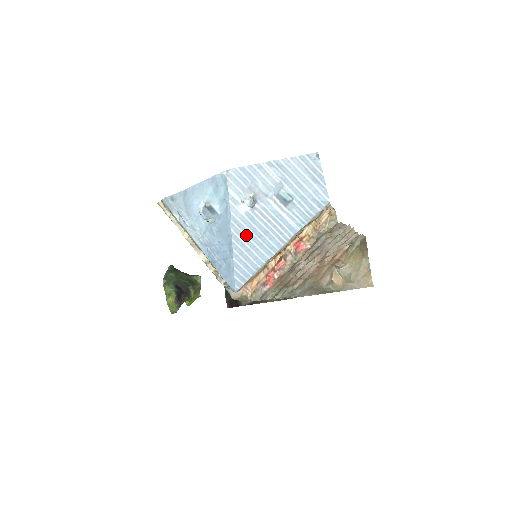
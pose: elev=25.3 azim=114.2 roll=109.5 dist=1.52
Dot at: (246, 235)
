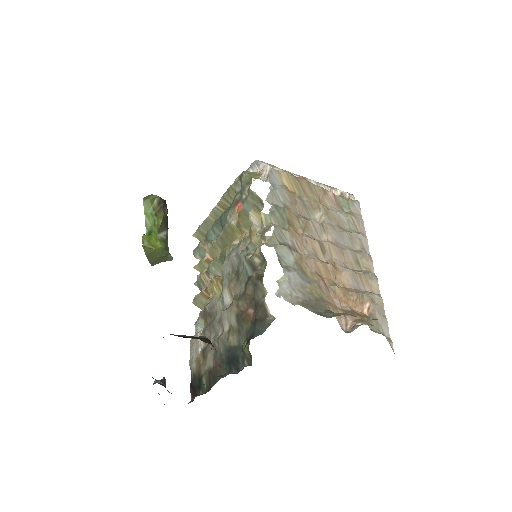
Dot at: occluded
